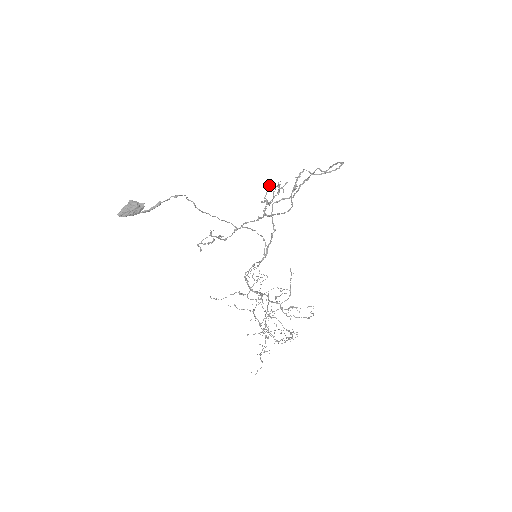
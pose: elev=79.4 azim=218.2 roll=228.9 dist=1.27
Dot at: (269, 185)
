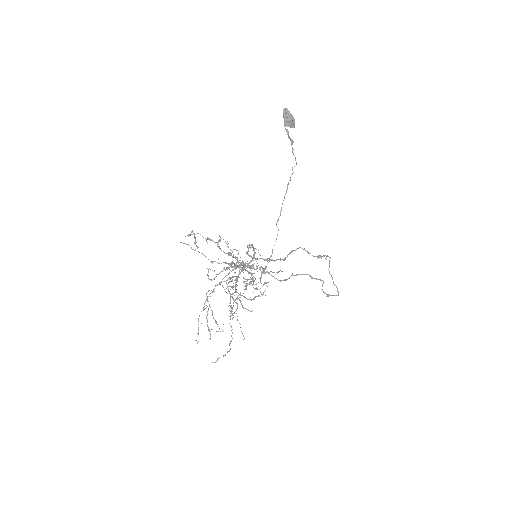
Dot at: (250, 283)
